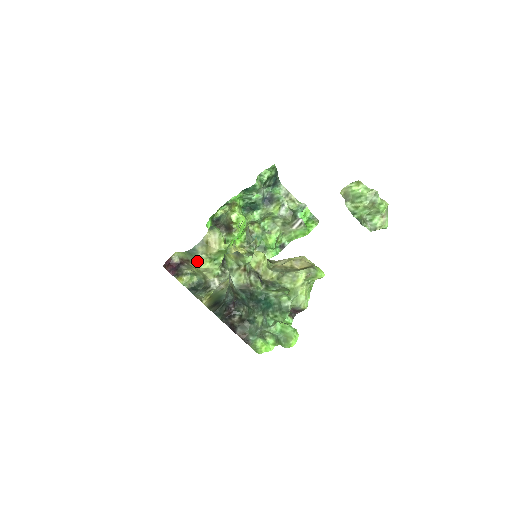
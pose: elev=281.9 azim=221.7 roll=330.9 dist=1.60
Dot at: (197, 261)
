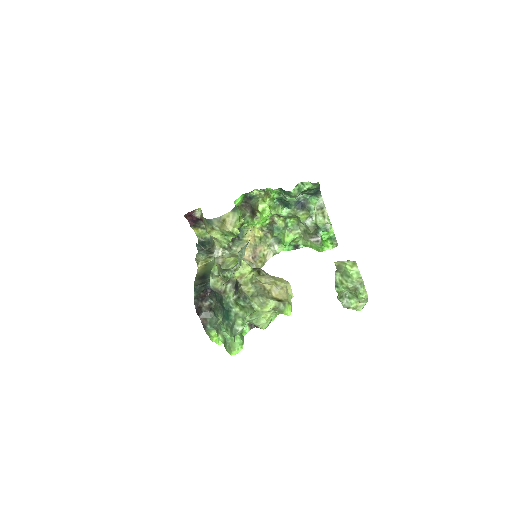
Dot at: (211, 229)
